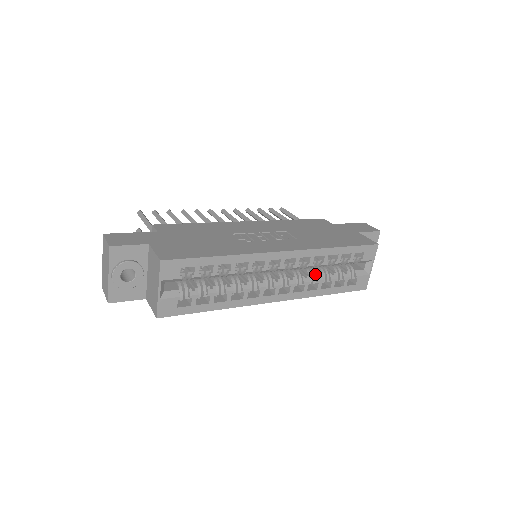
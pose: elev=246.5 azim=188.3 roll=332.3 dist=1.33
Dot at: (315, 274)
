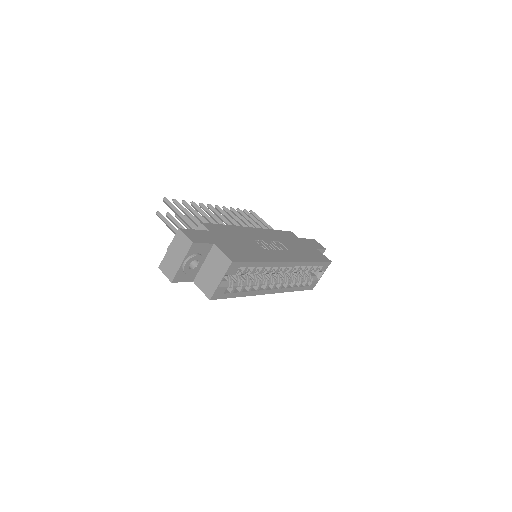
Dot at: (294, 277)
